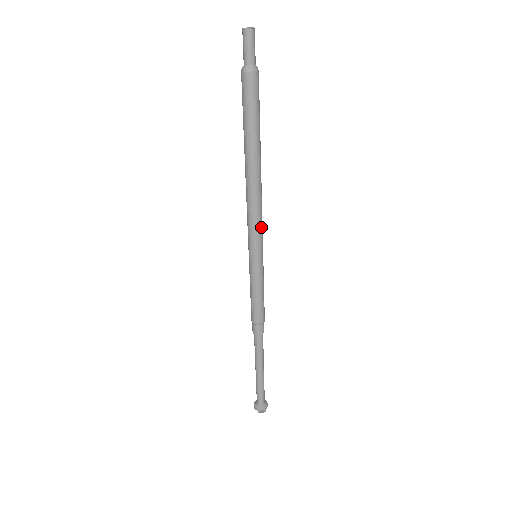
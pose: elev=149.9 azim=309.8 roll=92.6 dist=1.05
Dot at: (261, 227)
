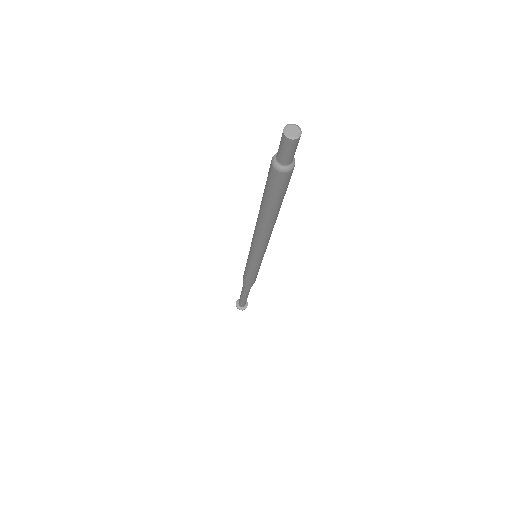
Dot at: (264, 250)
